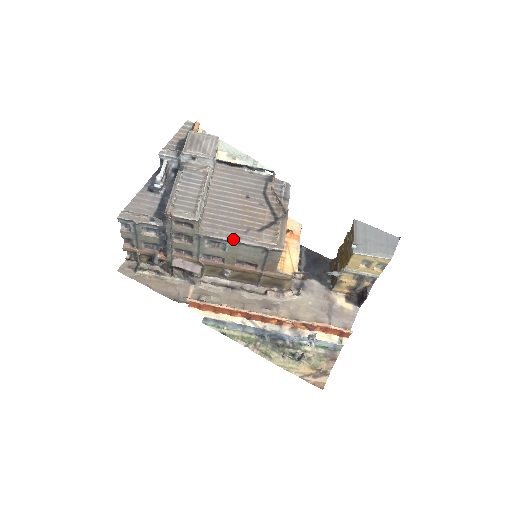
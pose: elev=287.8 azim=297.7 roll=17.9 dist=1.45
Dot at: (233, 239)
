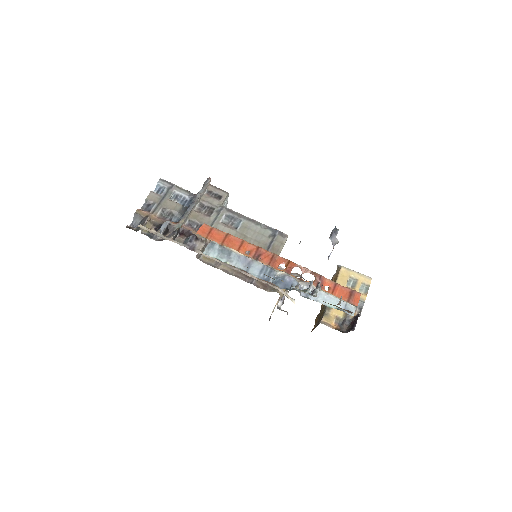
Dot at: (249, 218)
